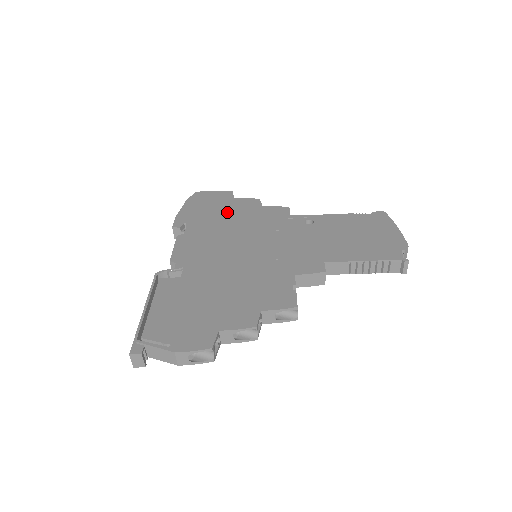
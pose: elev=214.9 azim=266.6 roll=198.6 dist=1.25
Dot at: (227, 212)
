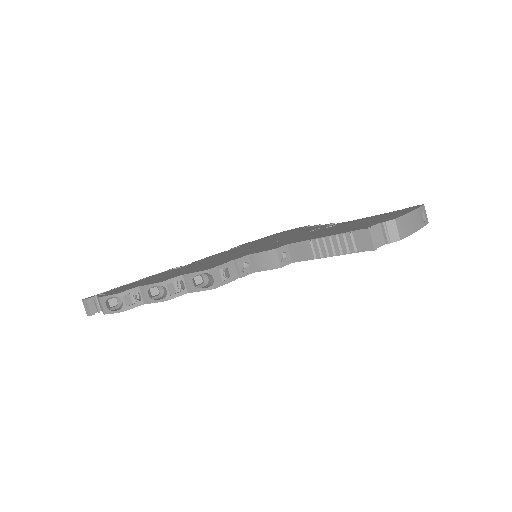
Dot at: (280, 235)
